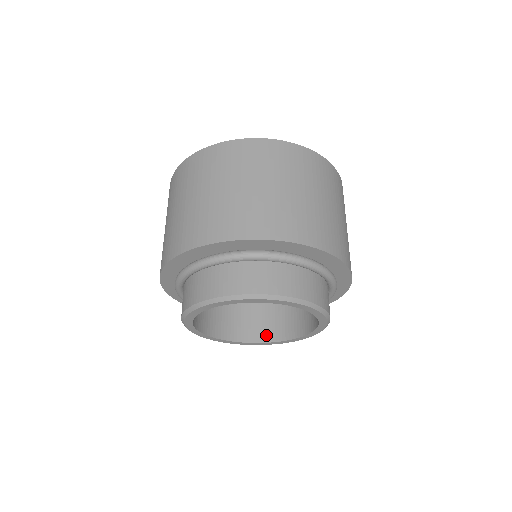
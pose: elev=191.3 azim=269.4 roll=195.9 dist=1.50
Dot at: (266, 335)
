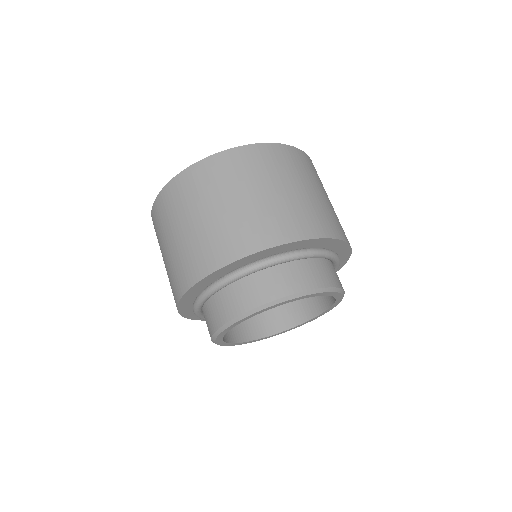
Dot at: (322, 304)
